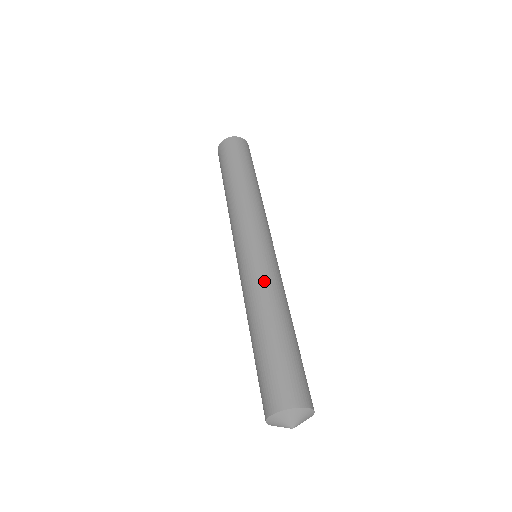
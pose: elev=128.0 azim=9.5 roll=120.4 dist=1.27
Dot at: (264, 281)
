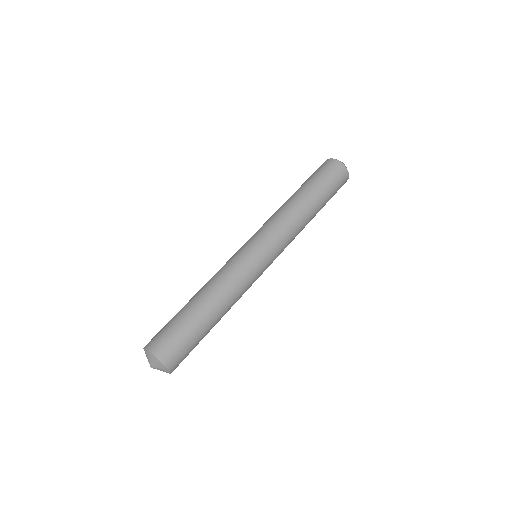
Dot at: (230, 274)
